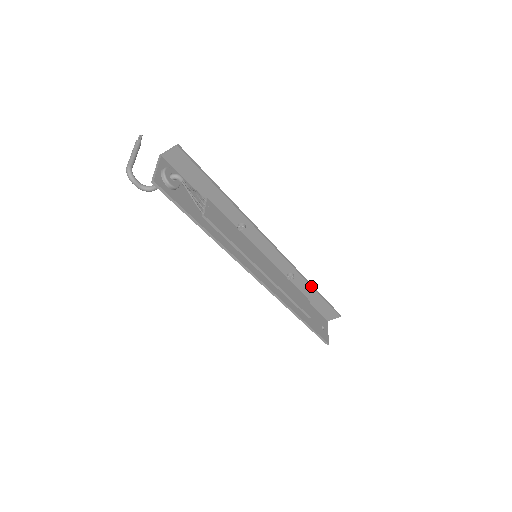
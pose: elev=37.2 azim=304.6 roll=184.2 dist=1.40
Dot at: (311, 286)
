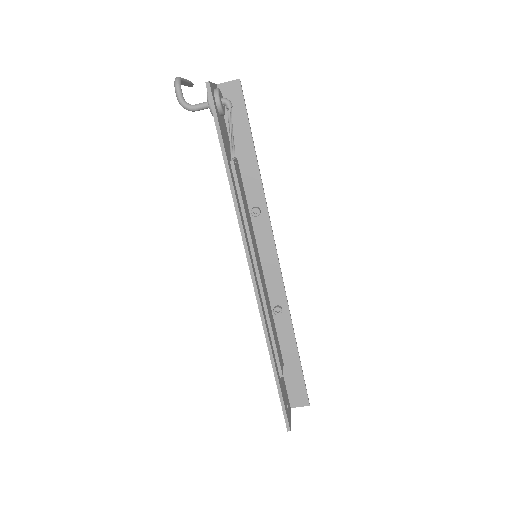
Dot at: (294, 337)
